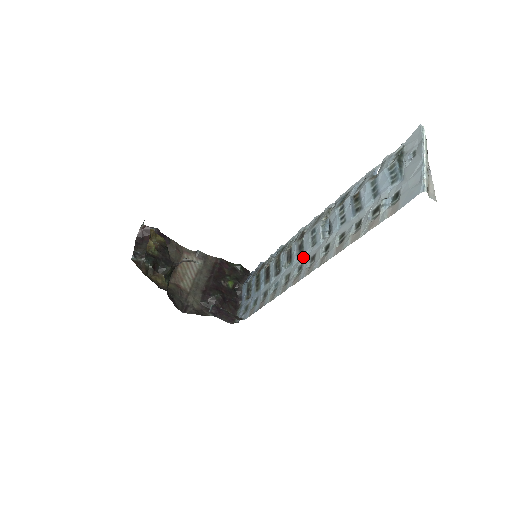
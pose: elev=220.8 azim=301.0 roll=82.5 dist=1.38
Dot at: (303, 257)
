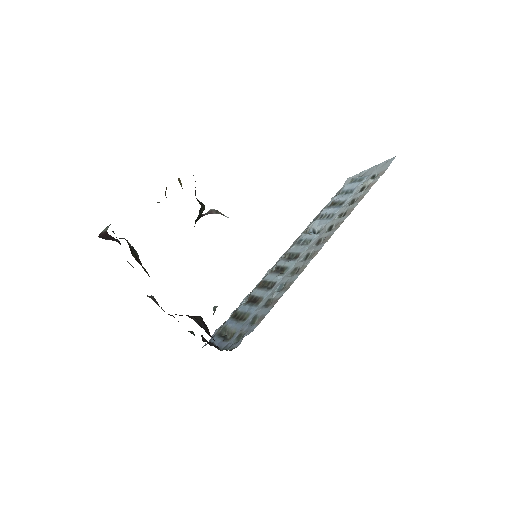
Dot at: (303, 253)
